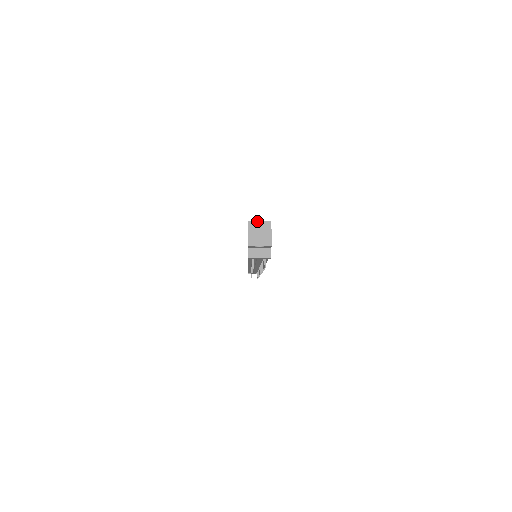
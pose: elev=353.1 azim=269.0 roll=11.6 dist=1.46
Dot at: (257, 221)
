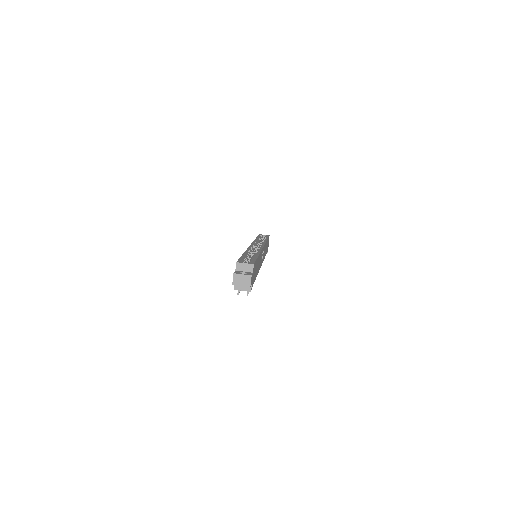
Dot at: (243, 263)
